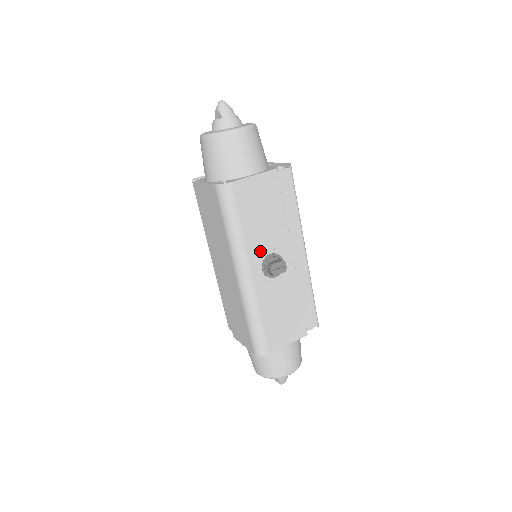
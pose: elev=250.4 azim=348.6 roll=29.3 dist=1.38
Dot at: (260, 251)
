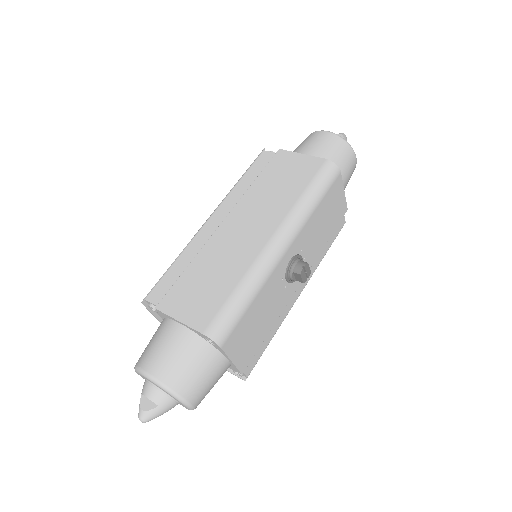
Dot at: (302, 244)
